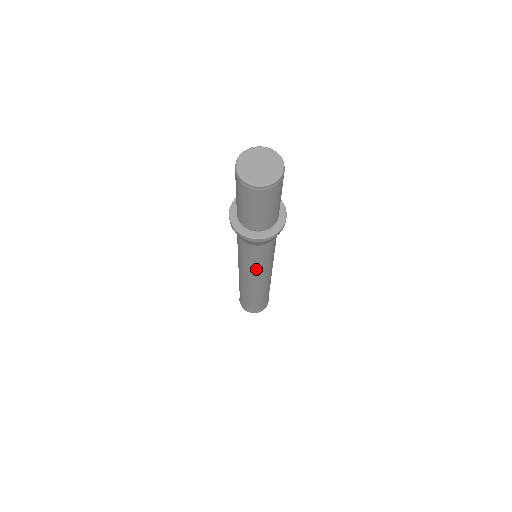
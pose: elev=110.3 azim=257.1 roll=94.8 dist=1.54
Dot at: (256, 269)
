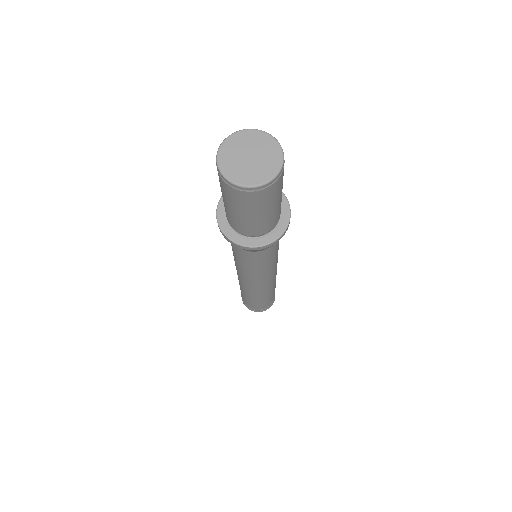
Dot at: (261, 273)
